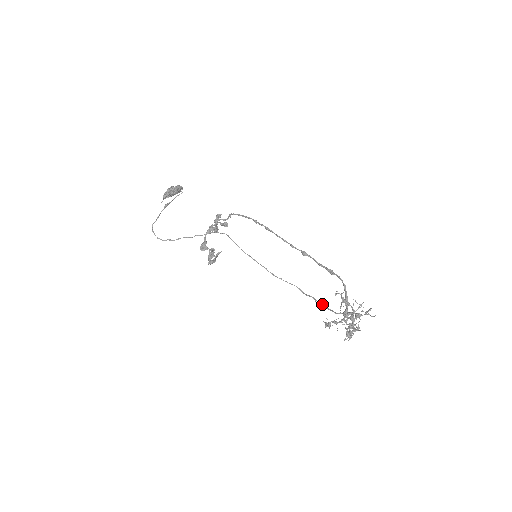
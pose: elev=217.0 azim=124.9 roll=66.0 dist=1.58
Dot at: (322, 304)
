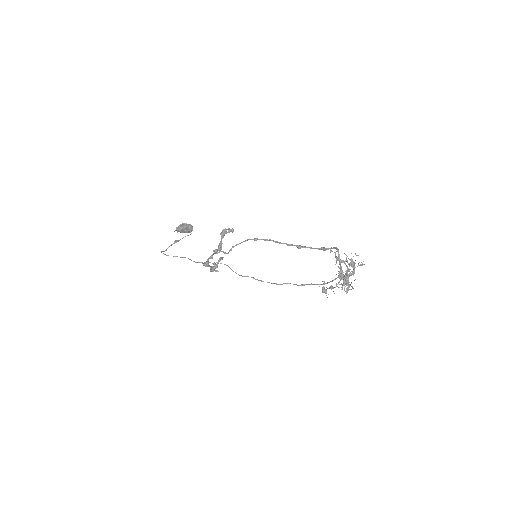
Dot at: occluded
